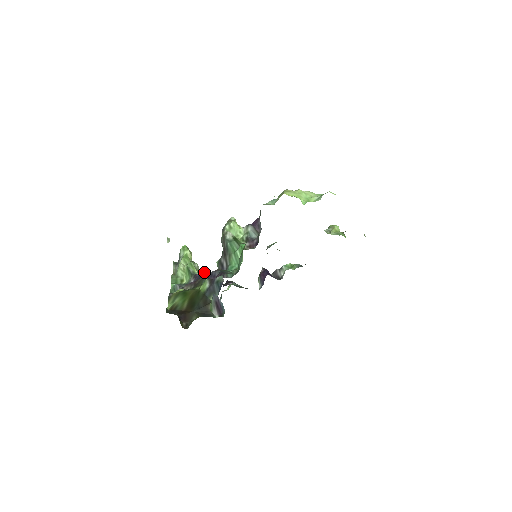
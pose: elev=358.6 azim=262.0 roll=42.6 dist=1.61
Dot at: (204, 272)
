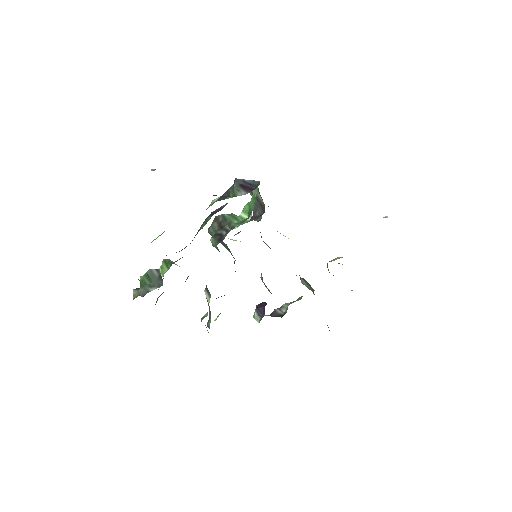
Dot at: occluded
